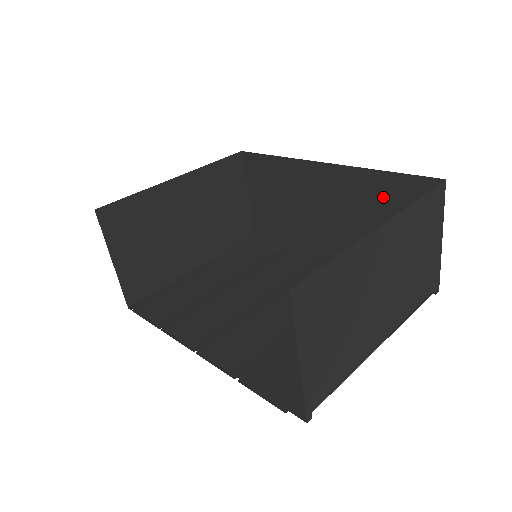
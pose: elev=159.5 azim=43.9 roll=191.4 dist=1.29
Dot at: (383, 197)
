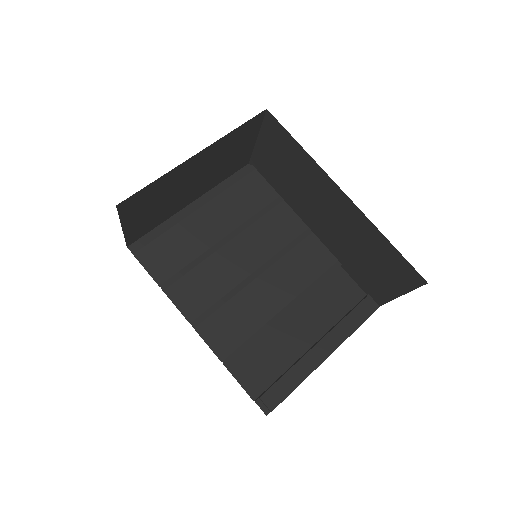
Dot at: (377, 249)
